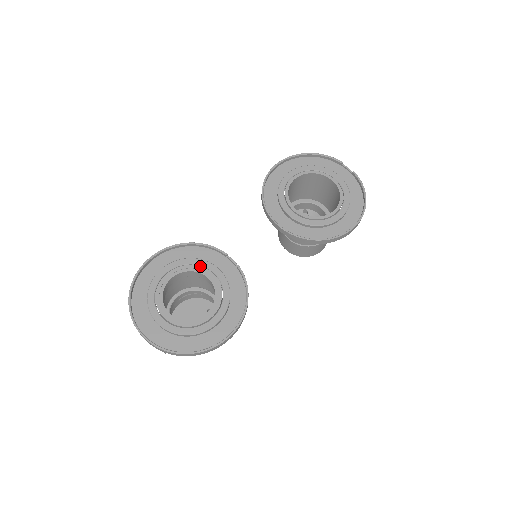
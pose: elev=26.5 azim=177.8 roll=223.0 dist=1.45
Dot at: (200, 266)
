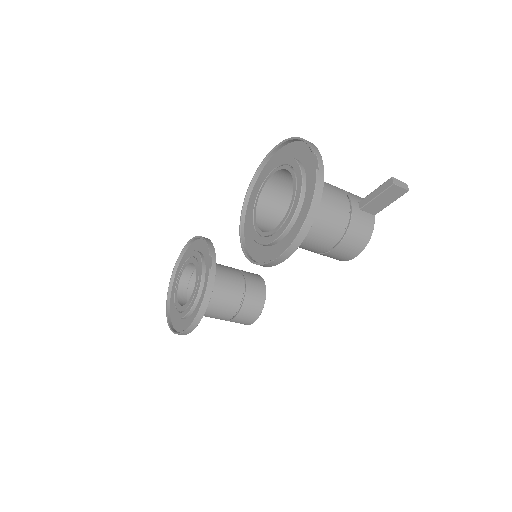
Dot at: (197, 261)
